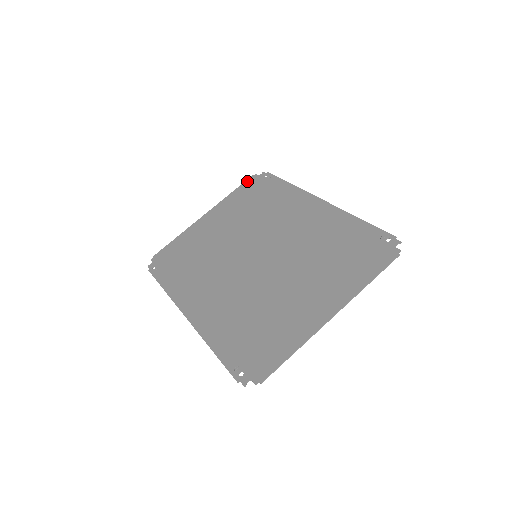
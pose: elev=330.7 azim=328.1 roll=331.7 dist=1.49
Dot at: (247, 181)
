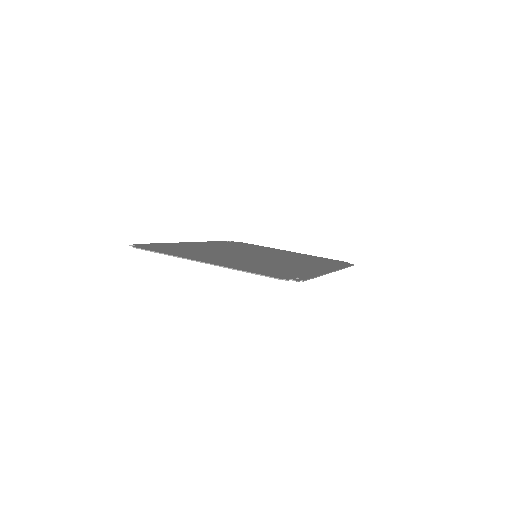
Dot at: (338, 260)
